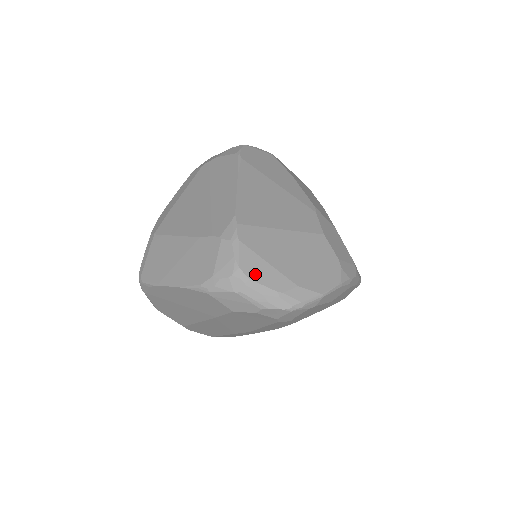
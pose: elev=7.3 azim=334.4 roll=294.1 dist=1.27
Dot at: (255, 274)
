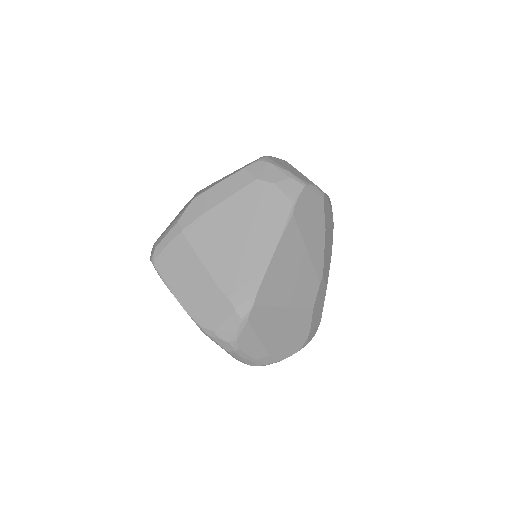
Dot at: (245, 346)
